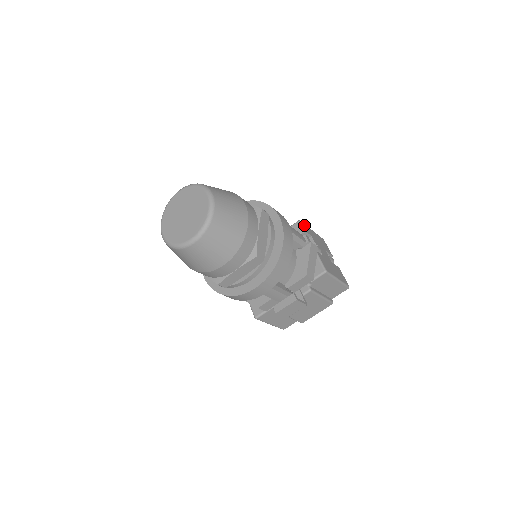
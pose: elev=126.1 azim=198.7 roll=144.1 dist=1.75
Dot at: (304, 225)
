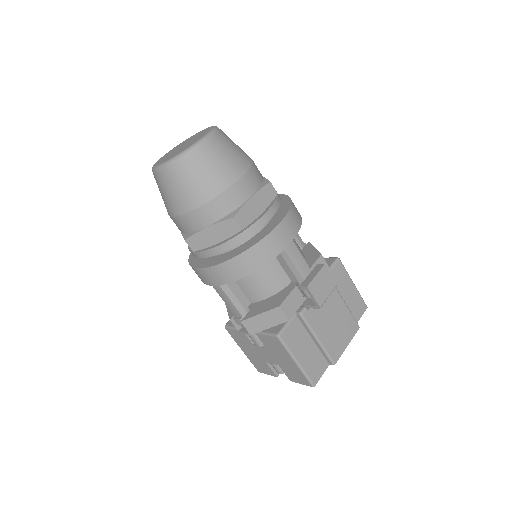
Dot at: occluded
